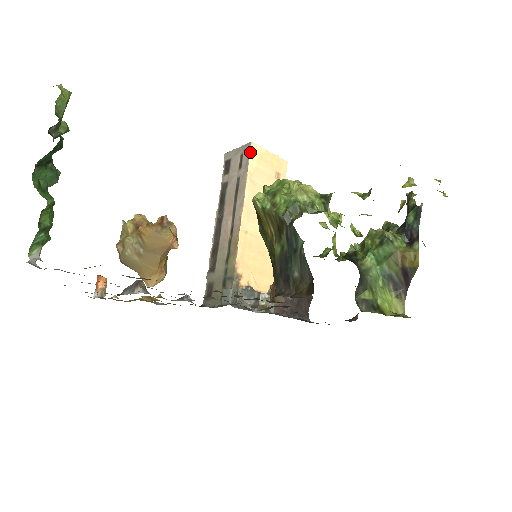
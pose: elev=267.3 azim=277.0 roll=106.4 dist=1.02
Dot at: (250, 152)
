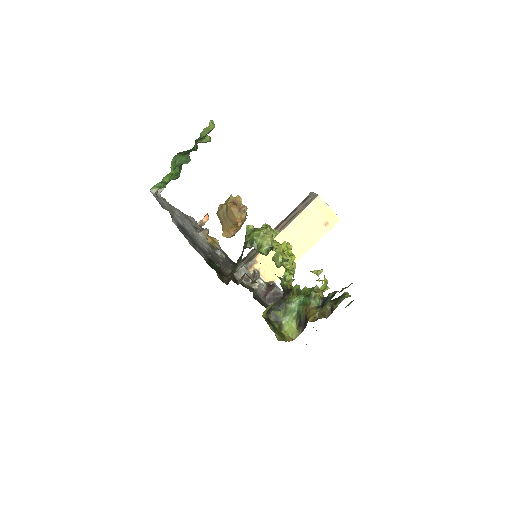
Dot at: (313, 200)
